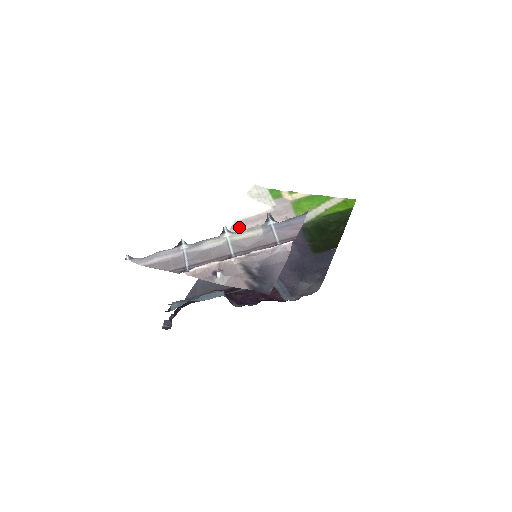
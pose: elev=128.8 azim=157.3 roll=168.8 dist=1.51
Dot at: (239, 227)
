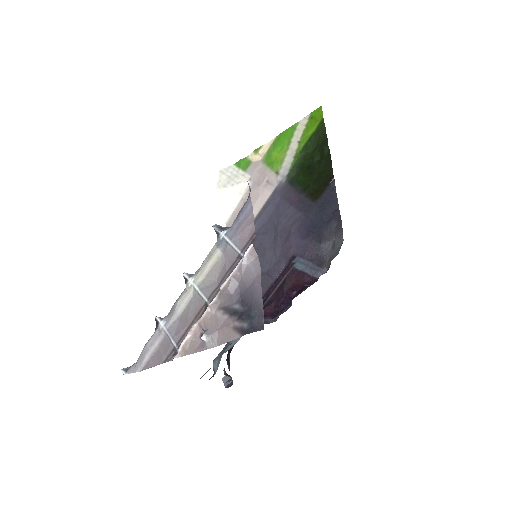
Dot at: occluded
